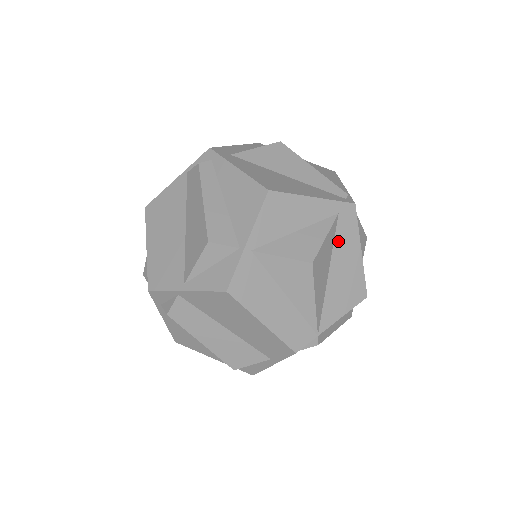
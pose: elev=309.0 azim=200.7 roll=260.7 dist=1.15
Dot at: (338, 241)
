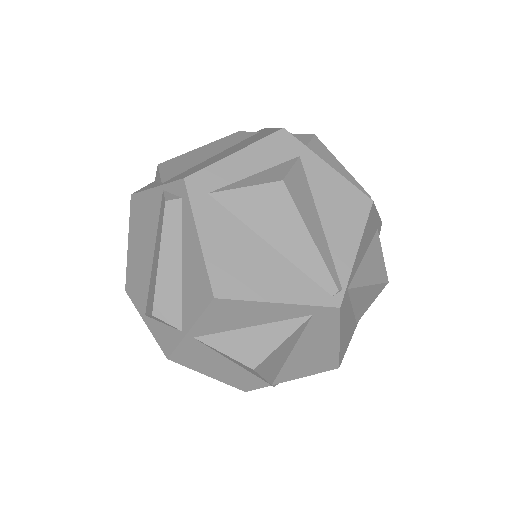
Dot at: (308, 333)
